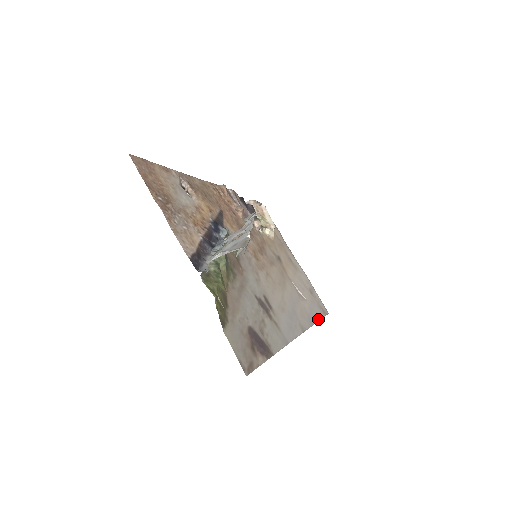
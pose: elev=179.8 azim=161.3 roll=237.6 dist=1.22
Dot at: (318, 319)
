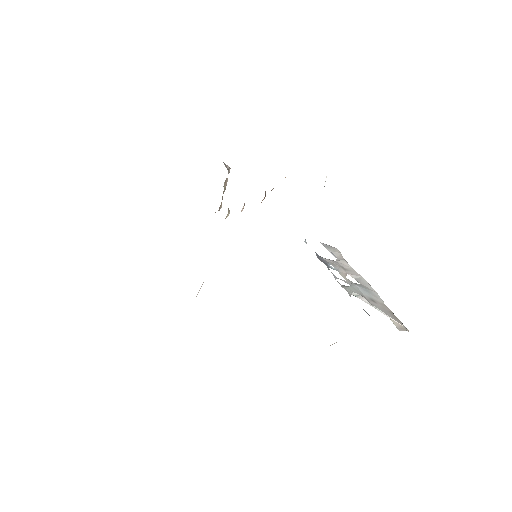
Dot at: occluded
